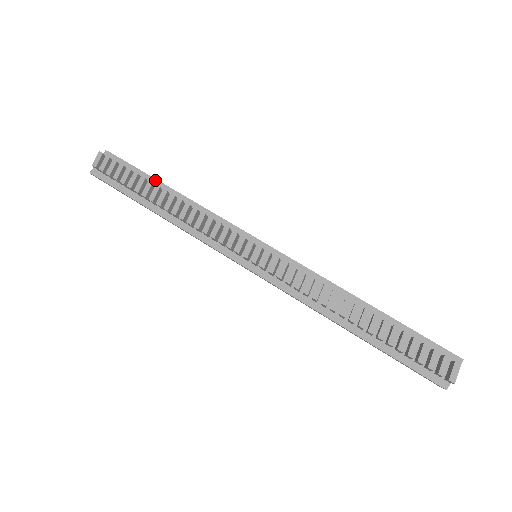
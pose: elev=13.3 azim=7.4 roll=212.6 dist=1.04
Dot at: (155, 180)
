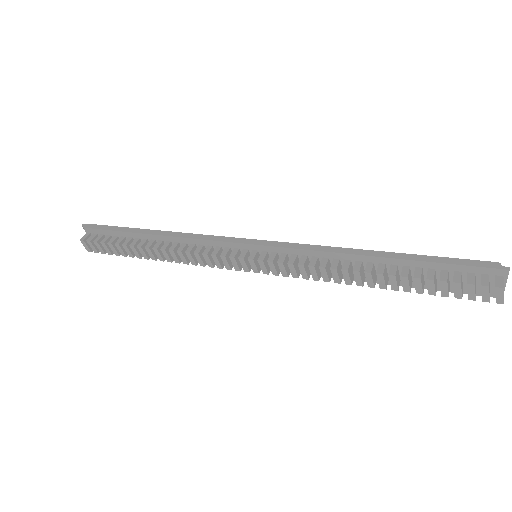
Dot at: (133, 234)
